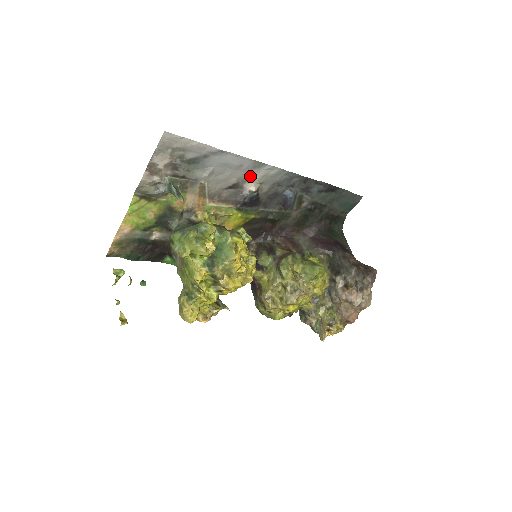
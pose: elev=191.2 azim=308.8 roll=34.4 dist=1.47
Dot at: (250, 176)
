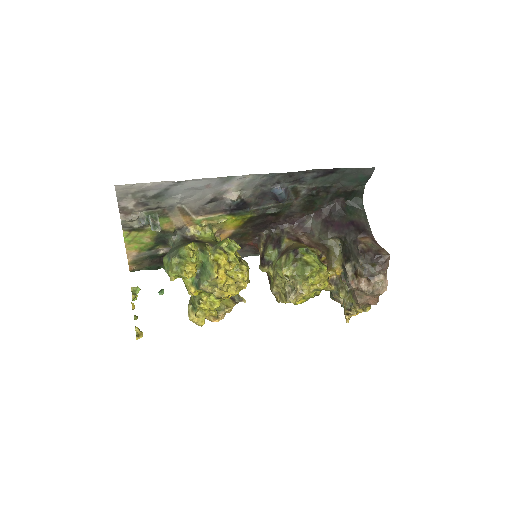
Dot at: (225, 188)
